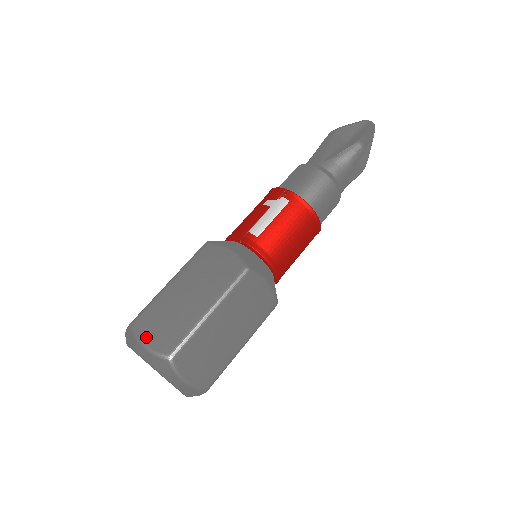
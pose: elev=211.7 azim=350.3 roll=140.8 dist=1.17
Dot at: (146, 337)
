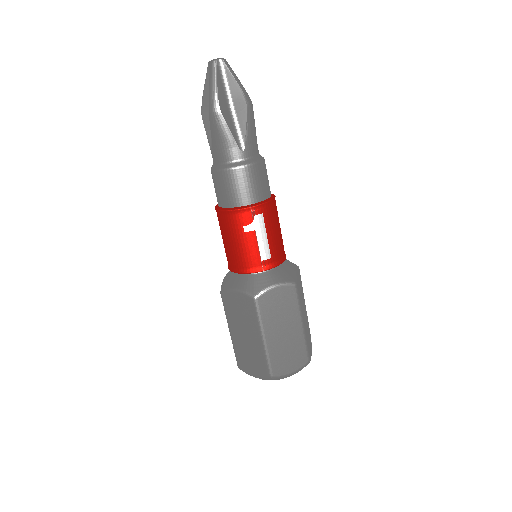
Dot at: (288, 371)
